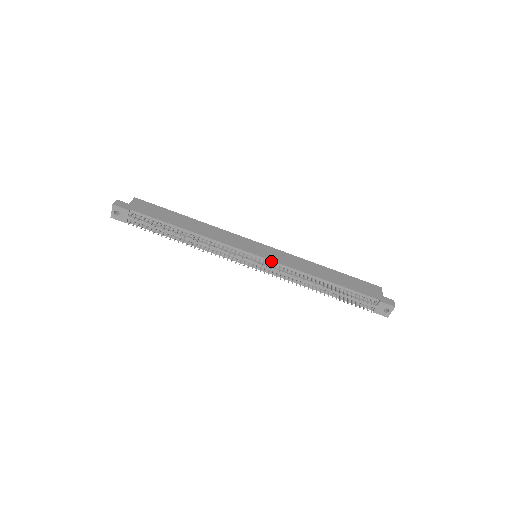
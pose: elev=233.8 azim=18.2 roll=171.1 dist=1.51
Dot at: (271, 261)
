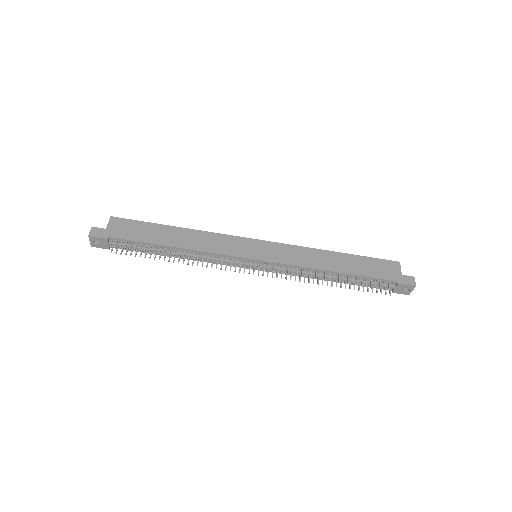
Dot at: (273, 263)
